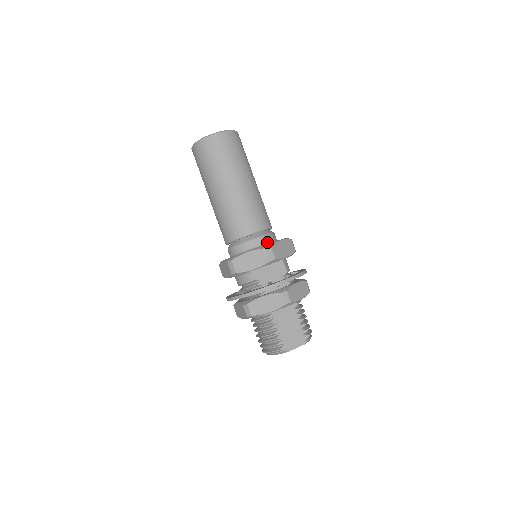
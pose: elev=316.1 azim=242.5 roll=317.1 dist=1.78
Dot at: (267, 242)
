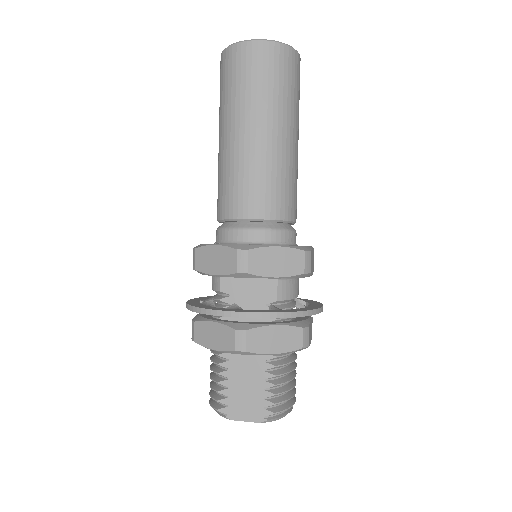
Dot at: (260, 241)
